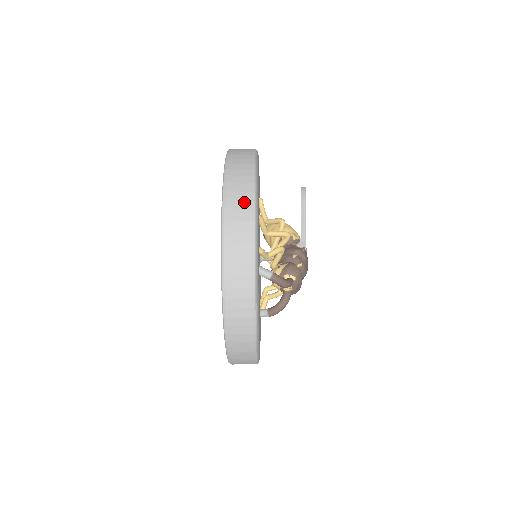
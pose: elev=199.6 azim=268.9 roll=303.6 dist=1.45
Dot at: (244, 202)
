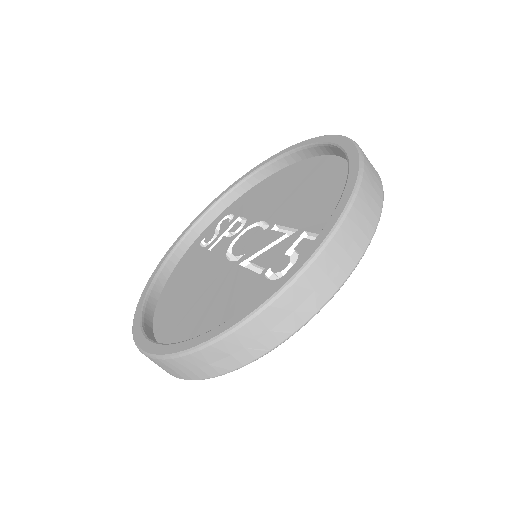
Dot at: occluded
